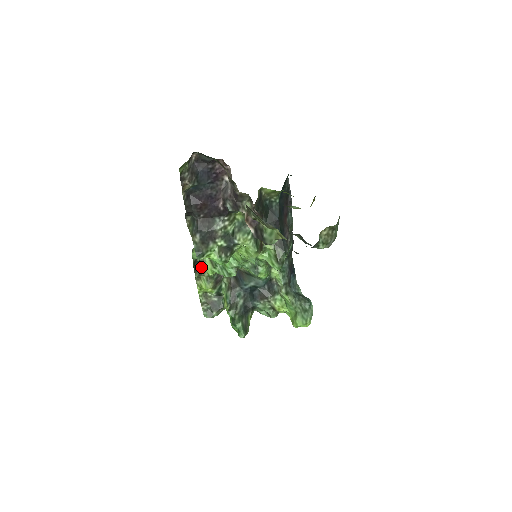
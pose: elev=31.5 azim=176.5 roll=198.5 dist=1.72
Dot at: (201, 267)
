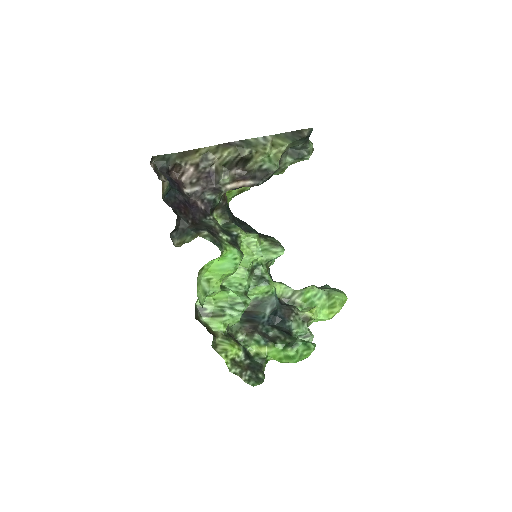
Dot at: occluded
